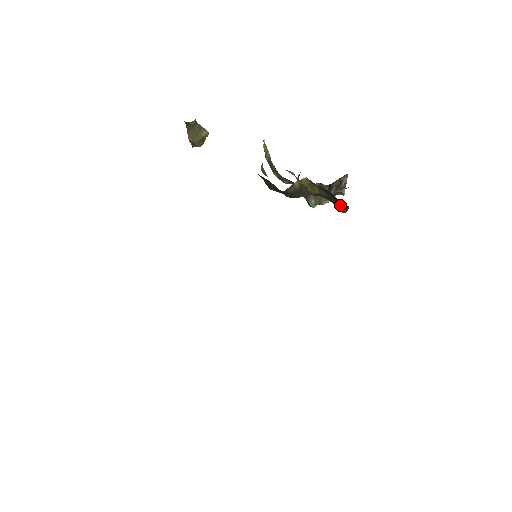
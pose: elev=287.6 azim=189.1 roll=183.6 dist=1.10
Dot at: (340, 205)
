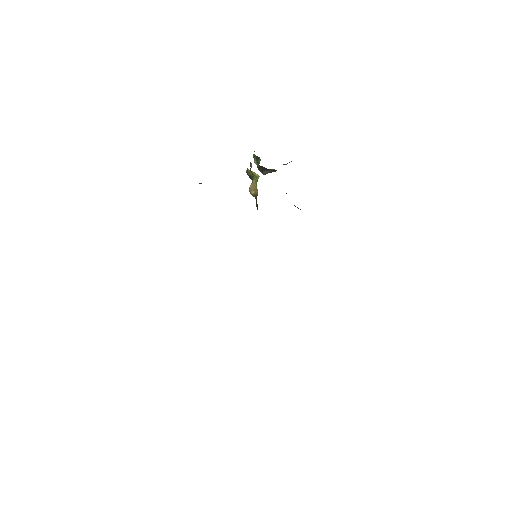
Dot at: occluded
